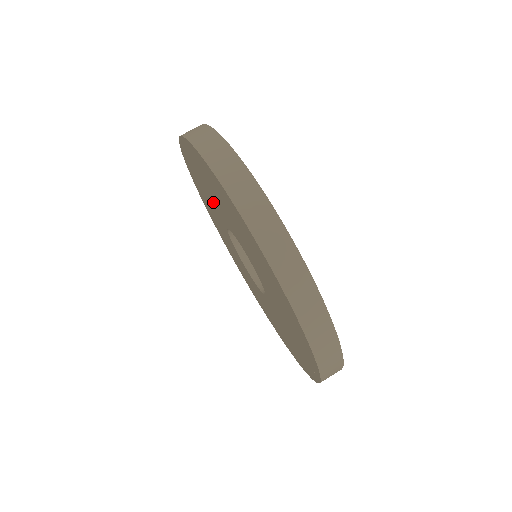
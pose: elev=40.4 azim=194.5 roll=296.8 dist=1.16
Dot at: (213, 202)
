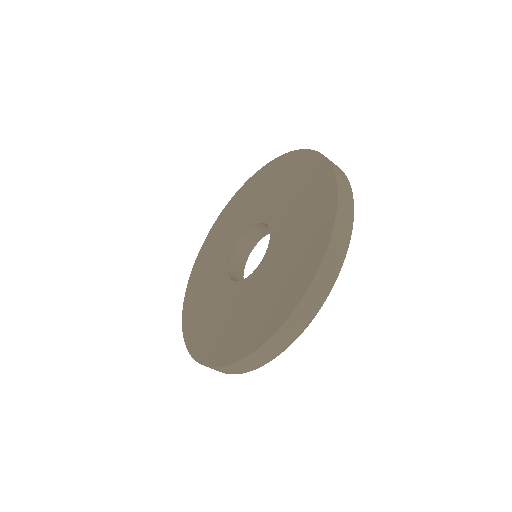
Dot at: (288, 215)
